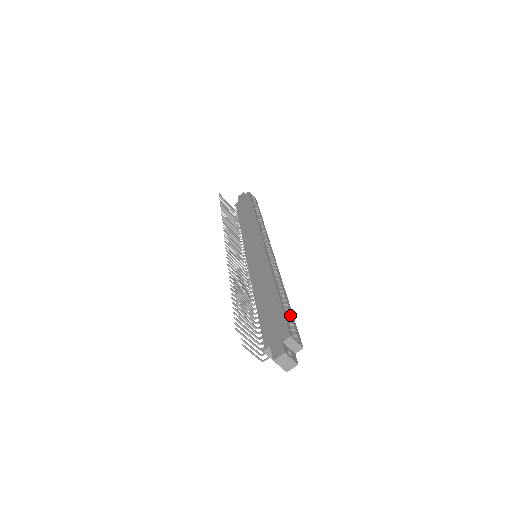
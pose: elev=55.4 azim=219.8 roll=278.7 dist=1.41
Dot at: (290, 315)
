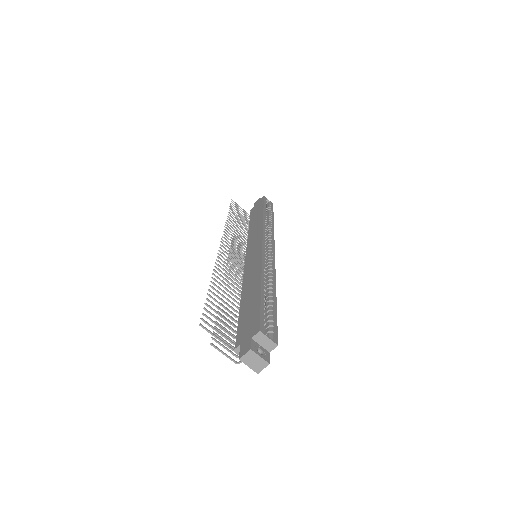
Dot at: (271, 311)
